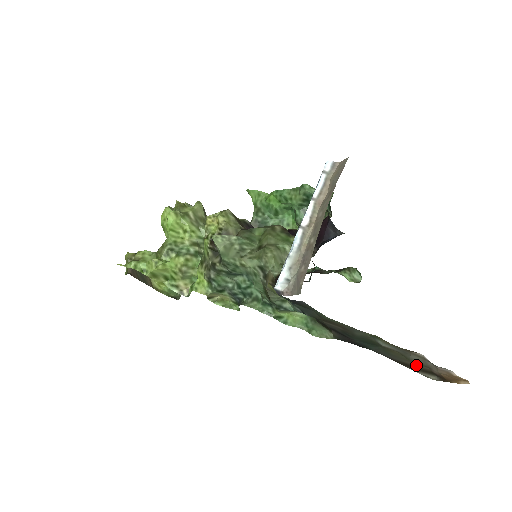
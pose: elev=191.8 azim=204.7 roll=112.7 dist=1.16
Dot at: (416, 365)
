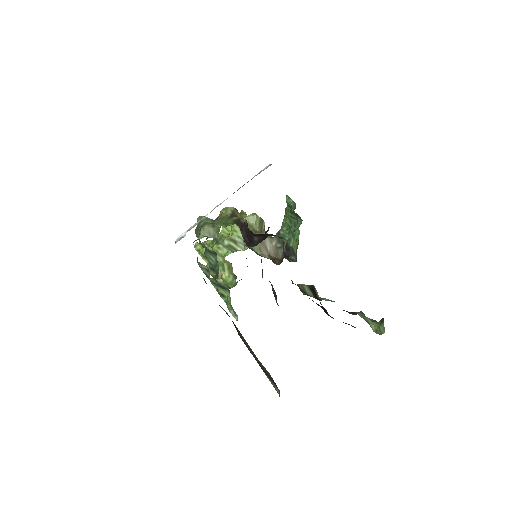
Dot at: (263, 366)
